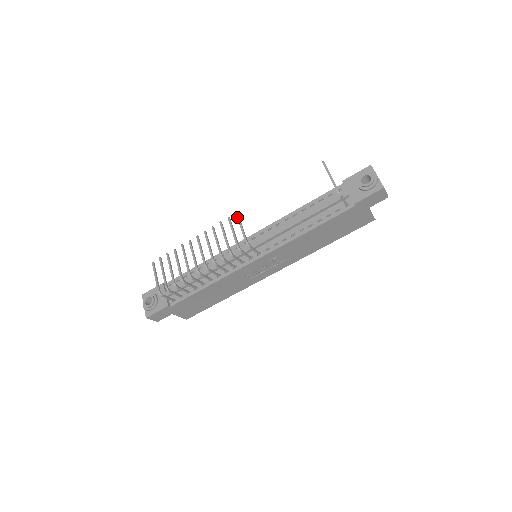
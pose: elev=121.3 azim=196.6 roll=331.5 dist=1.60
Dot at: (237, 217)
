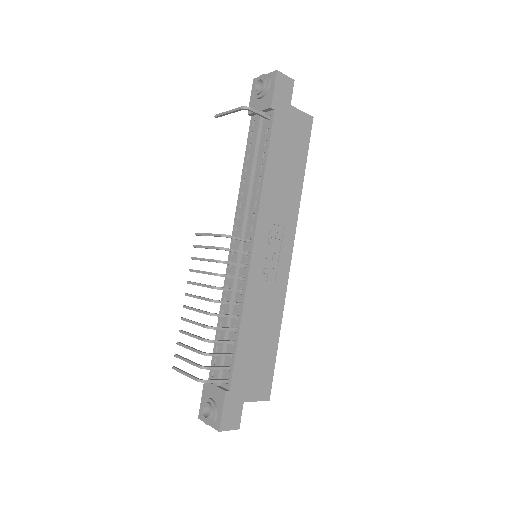
Dot at: (198, 235)
